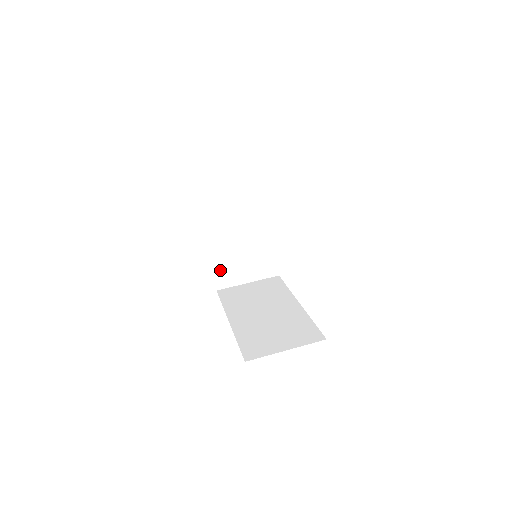
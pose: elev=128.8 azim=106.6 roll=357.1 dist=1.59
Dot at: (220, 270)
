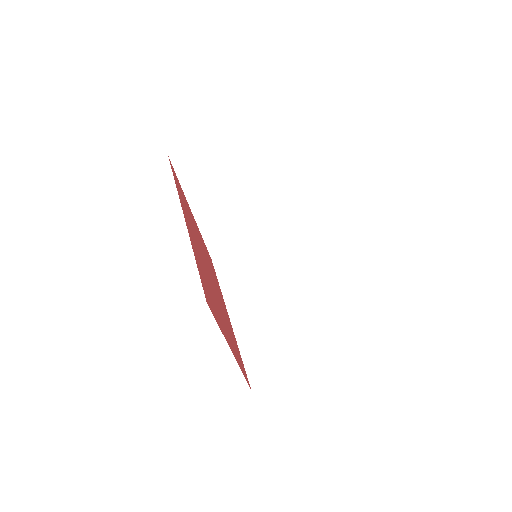
Dot at: (213, 239)
